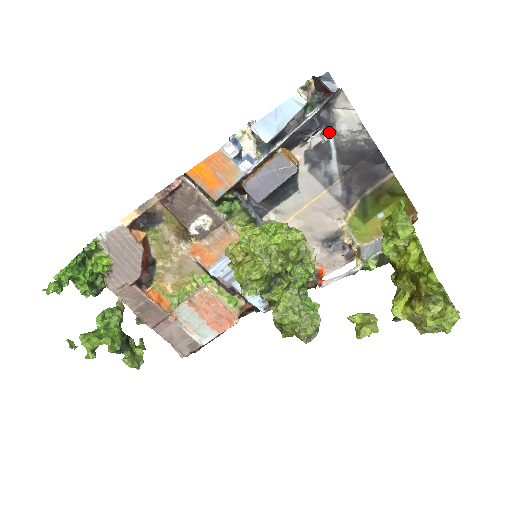
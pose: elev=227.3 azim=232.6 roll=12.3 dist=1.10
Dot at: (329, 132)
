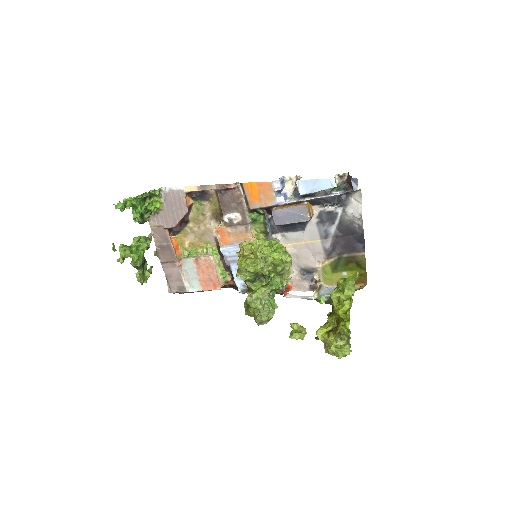
Dot at: (341, 208)
